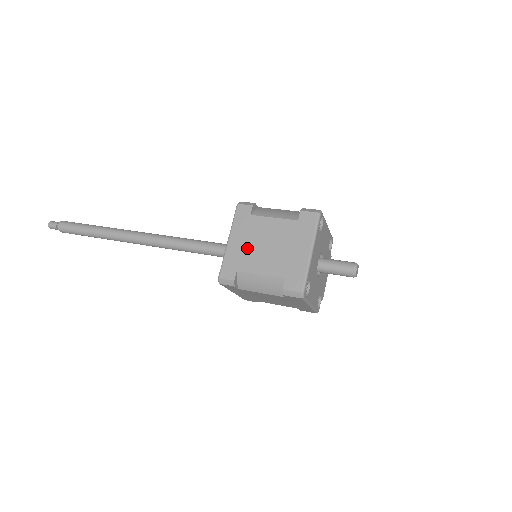
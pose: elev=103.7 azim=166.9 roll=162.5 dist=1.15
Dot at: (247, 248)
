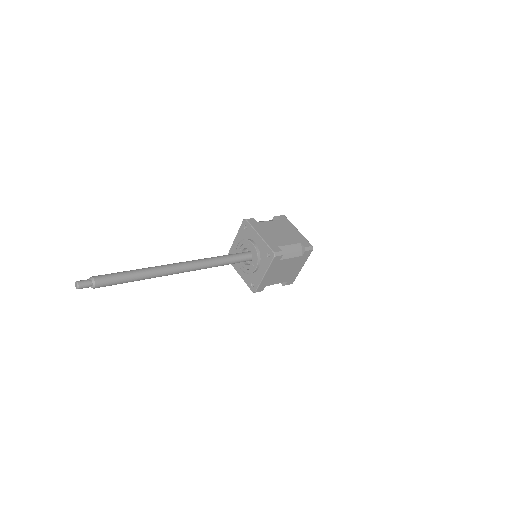
Dot at: (272, 236)
